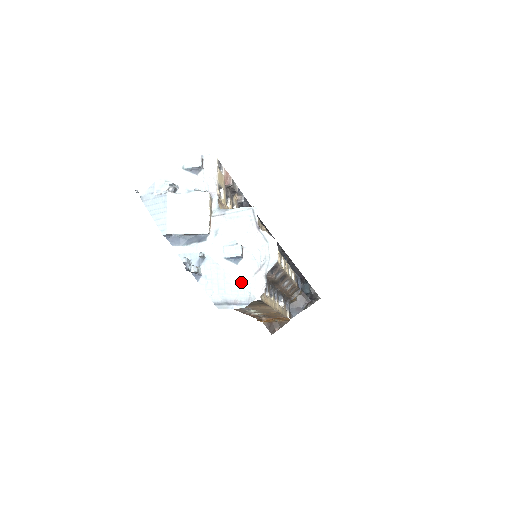
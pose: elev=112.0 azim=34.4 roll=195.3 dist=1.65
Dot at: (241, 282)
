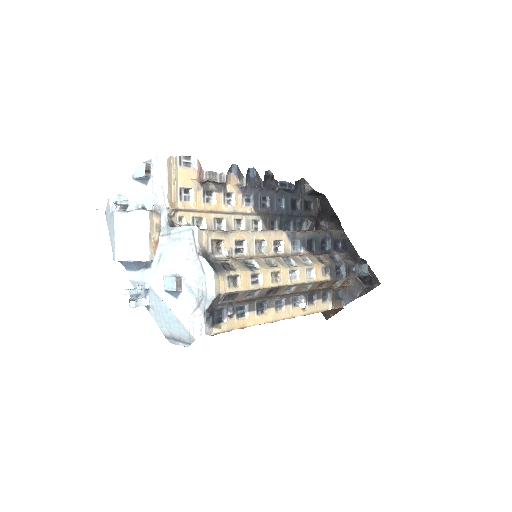
Dot at: (180, 319)
